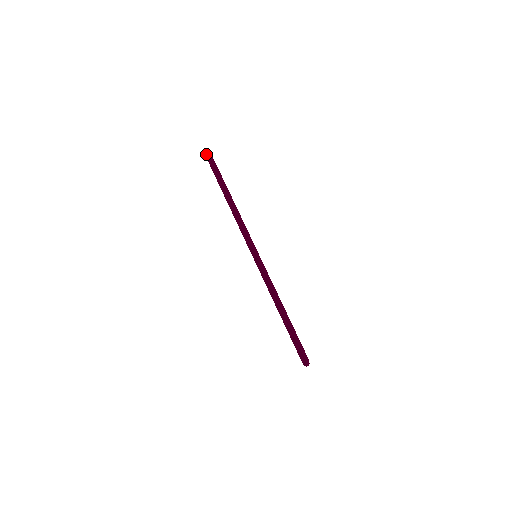
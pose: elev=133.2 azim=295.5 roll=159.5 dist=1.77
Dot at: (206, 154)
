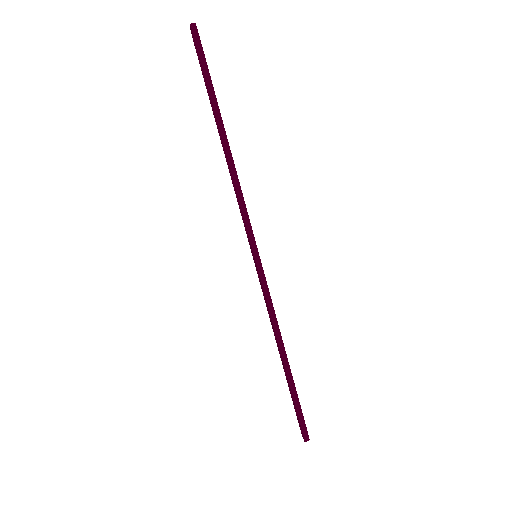
Dot at: (190, 28)
